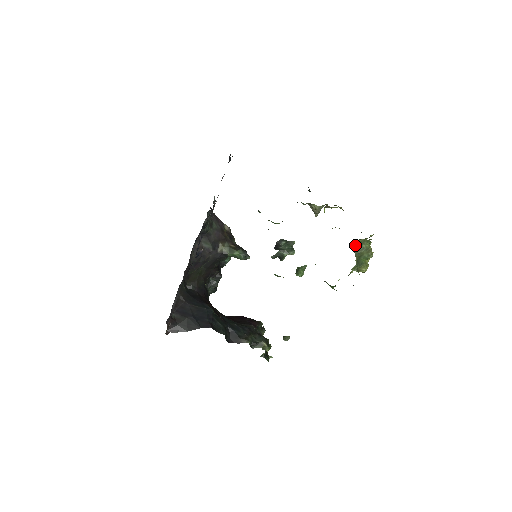
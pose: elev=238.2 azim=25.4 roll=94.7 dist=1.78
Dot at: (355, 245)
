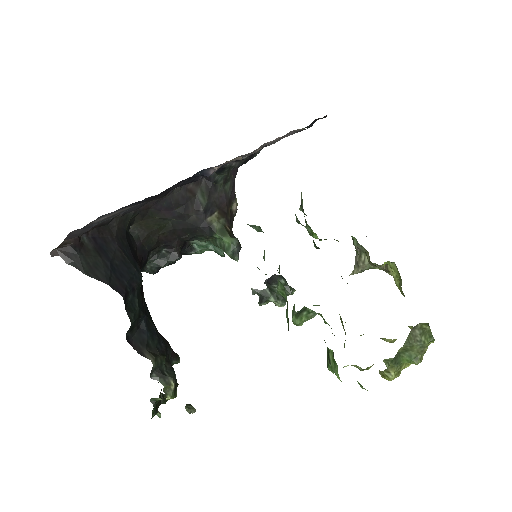
Dot at: (415, 327)
